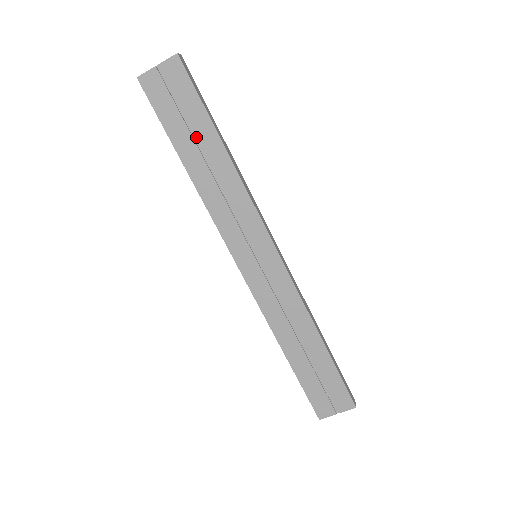
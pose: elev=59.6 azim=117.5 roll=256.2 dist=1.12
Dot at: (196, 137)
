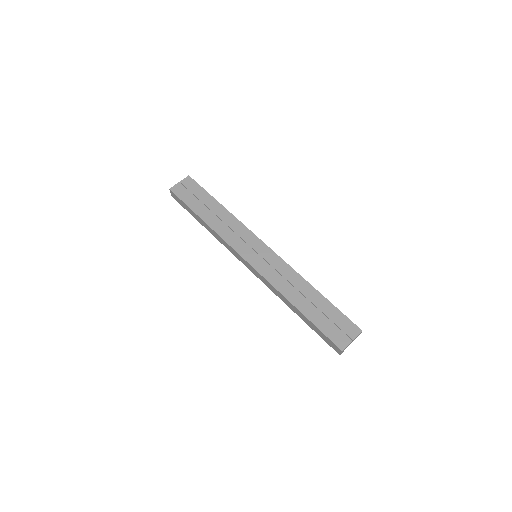
Dot at: (205, 205)
